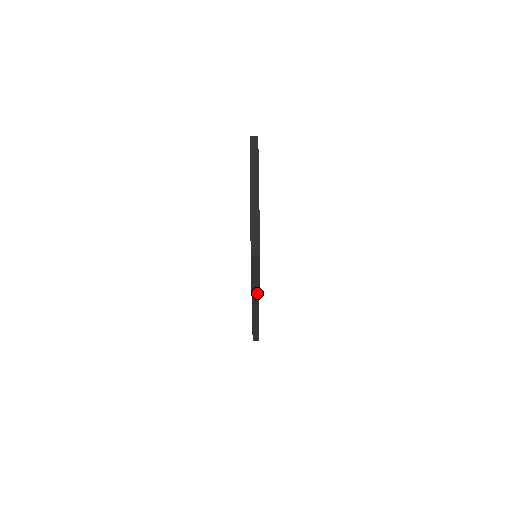
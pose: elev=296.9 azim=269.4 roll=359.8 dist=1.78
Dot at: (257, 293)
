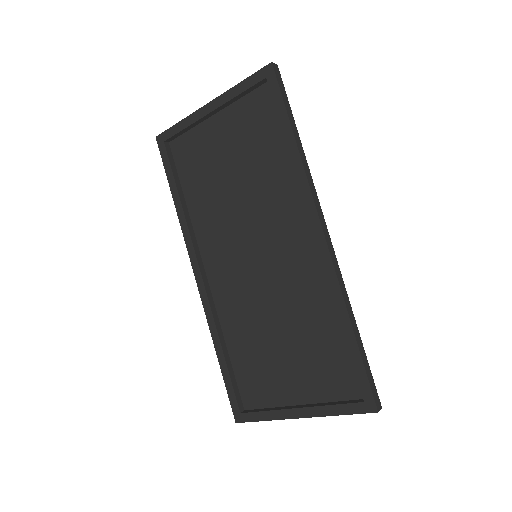
Dot at: (308, 173)
